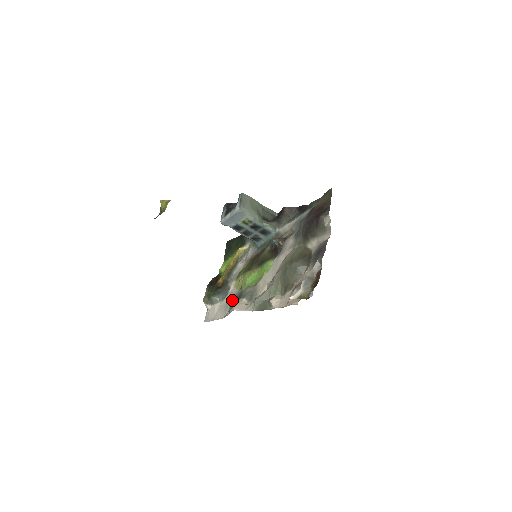
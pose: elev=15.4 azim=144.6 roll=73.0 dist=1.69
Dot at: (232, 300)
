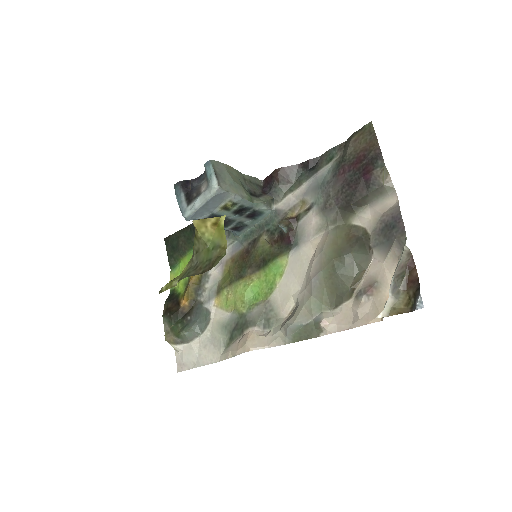
Dot at: (226, 331)
